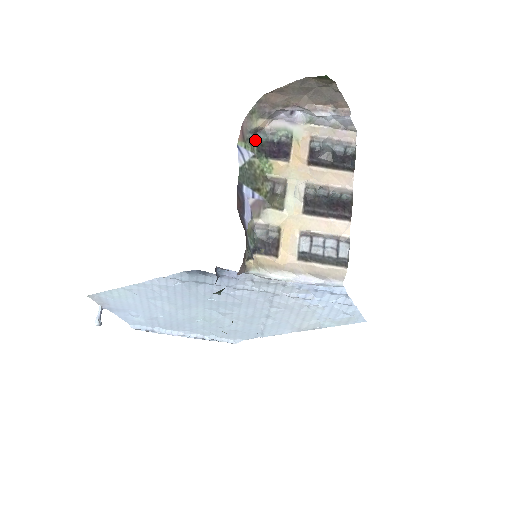
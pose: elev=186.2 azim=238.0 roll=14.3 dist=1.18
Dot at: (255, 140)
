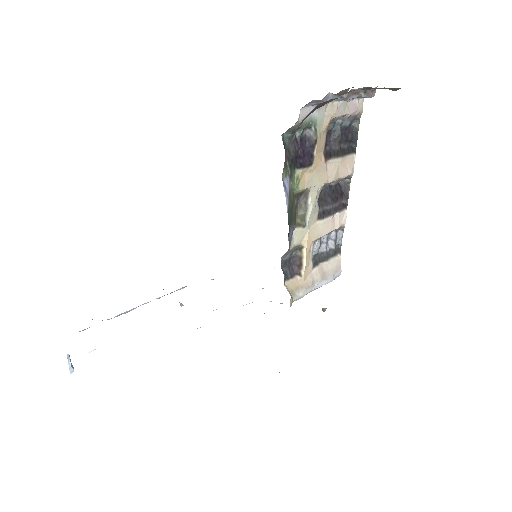
Dot at: (285, 149)
